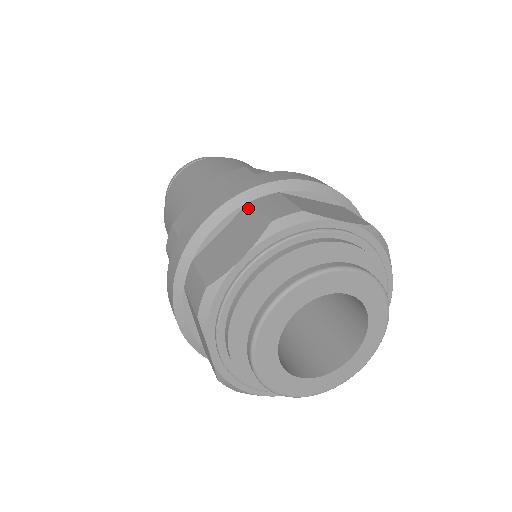
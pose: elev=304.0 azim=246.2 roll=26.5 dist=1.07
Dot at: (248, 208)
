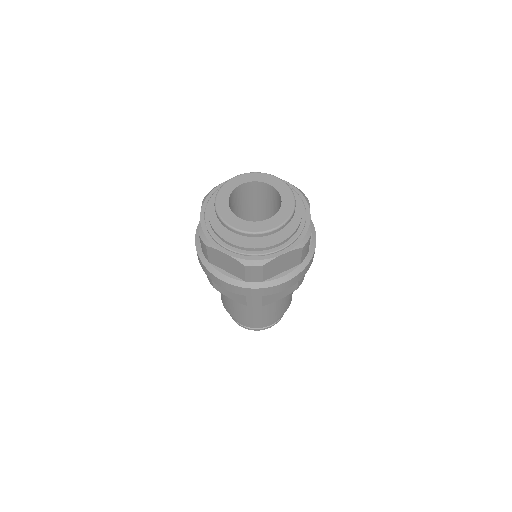
Dot at: occluded
